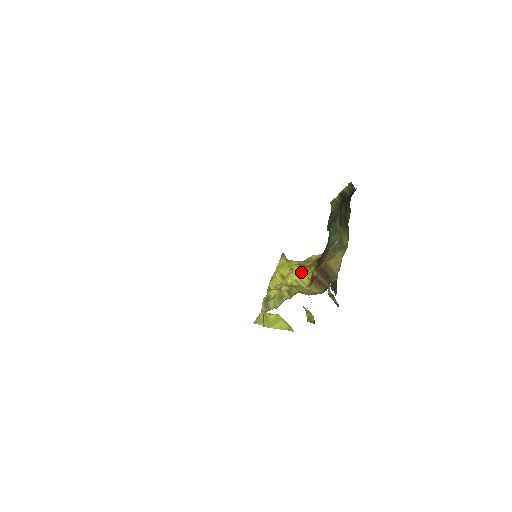
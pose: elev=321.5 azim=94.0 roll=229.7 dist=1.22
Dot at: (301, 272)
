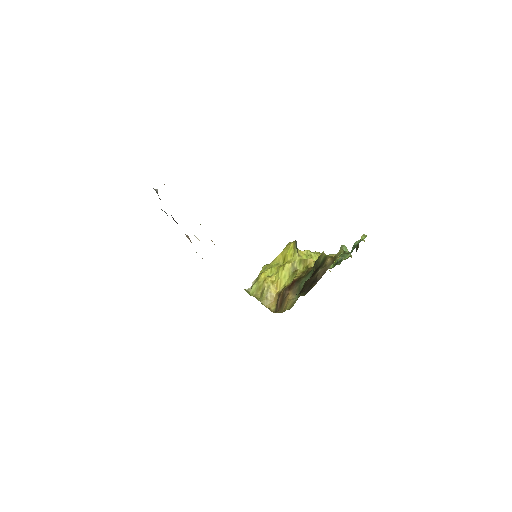
Dot at: (286, 275)
